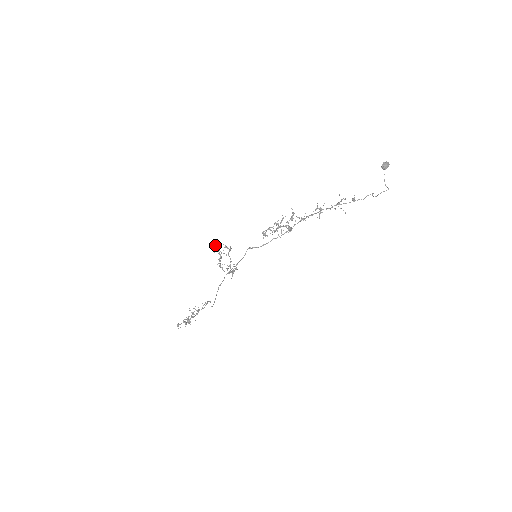
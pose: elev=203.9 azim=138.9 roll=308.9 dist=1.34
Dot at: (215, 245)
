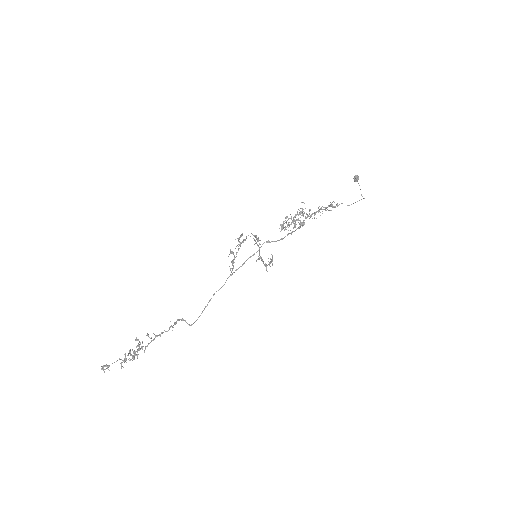
Dot at: (242, 233)
